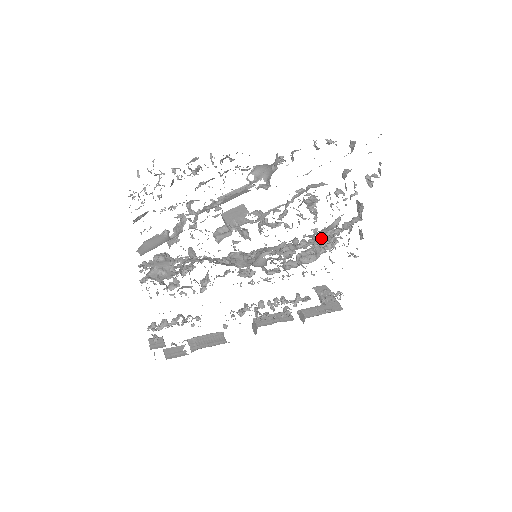
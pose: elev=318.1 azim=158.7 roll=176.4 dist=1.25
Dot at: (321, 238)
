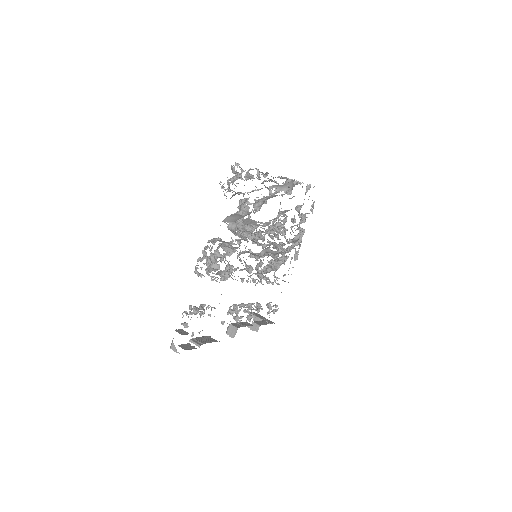
Dot at: occluded
